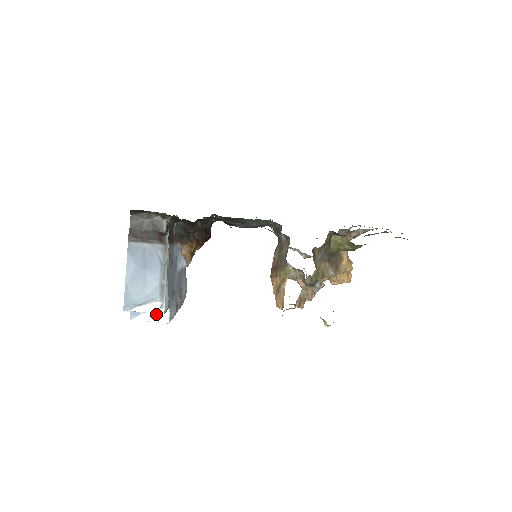
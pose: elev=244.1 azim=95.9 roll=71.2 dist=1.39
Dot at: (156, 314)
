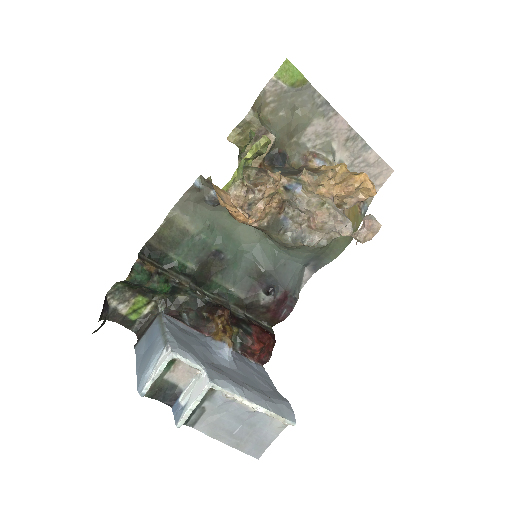
Dot at: (196, 390)
